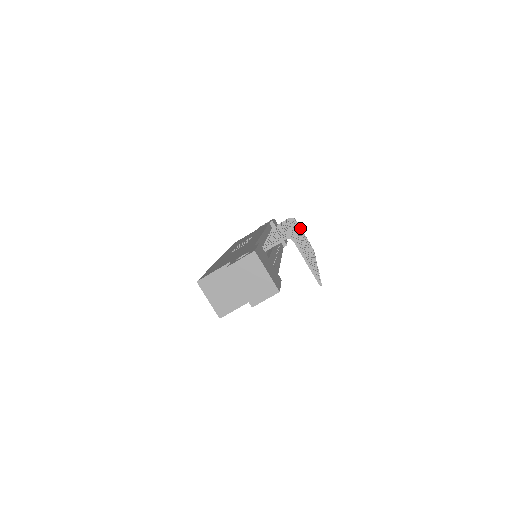
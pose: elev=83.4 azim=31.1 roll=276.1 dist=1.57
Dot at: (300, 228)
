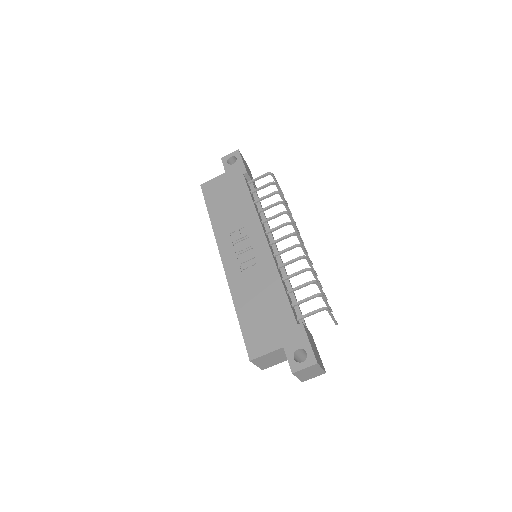
Dot at: (279, 188)
